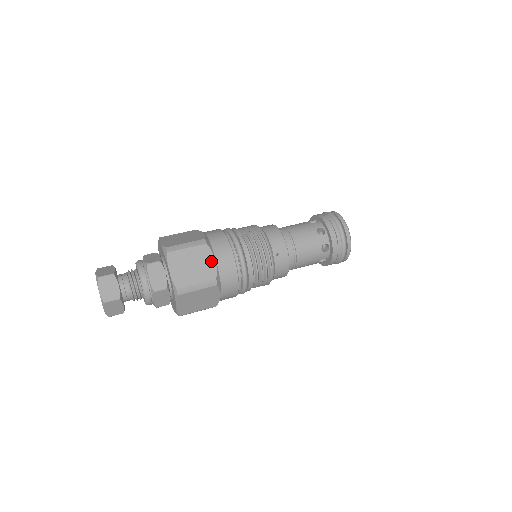
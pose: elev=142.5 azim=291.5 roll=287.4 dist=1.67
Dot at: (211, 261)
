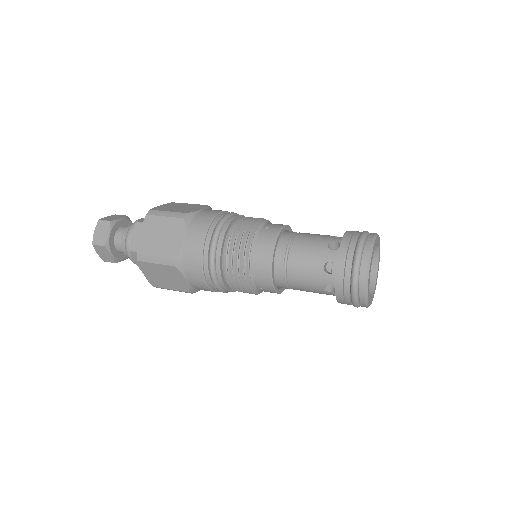
Dot at: (198, 209)
